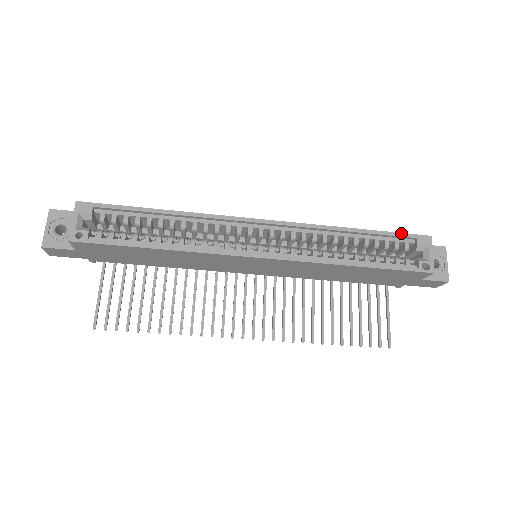
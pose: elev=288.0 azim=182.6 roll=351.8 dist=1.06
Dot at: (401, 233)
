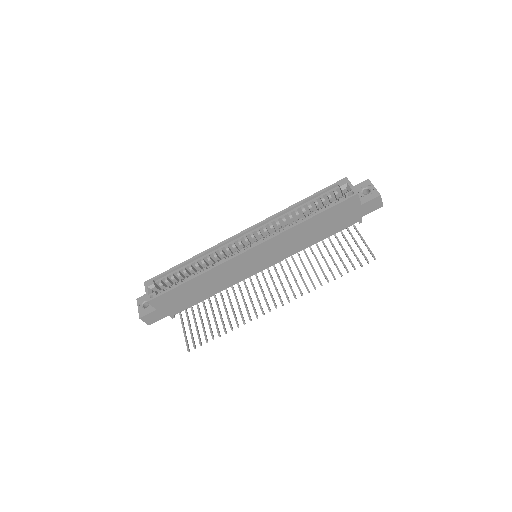
Dot at: (326, 187)
